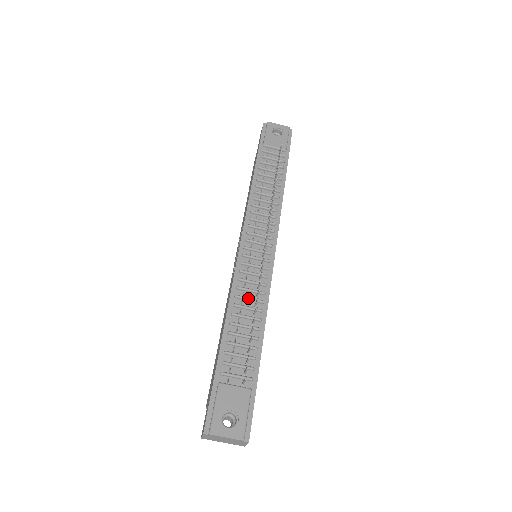
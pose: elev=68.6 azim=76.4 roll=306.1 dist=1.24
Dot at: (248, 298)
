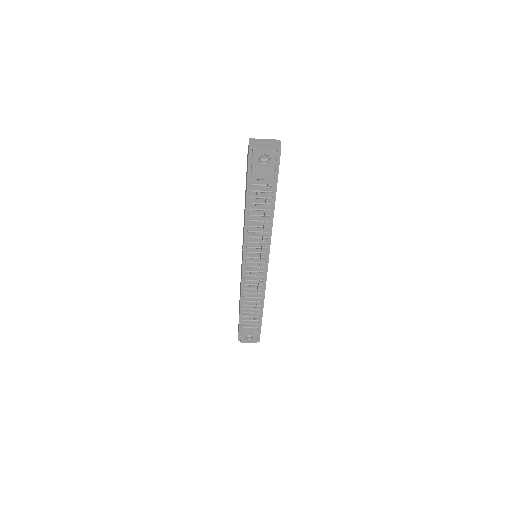
Dot at: (252, 294)
